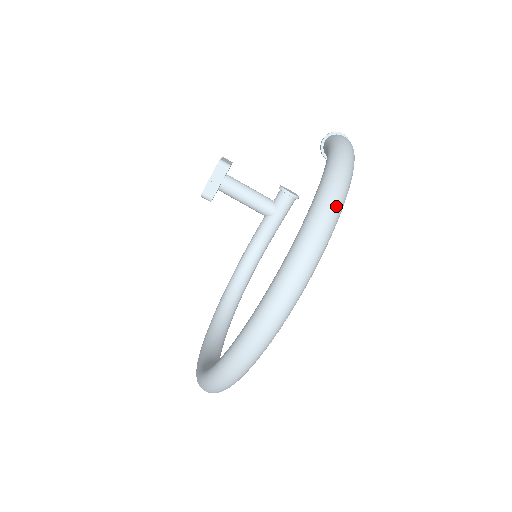
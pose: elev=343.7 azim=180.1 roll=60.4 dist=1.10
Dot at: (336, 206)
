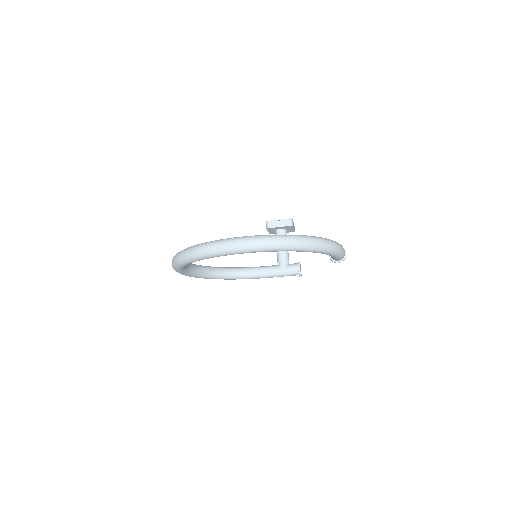
Dot at: (308, 244)
